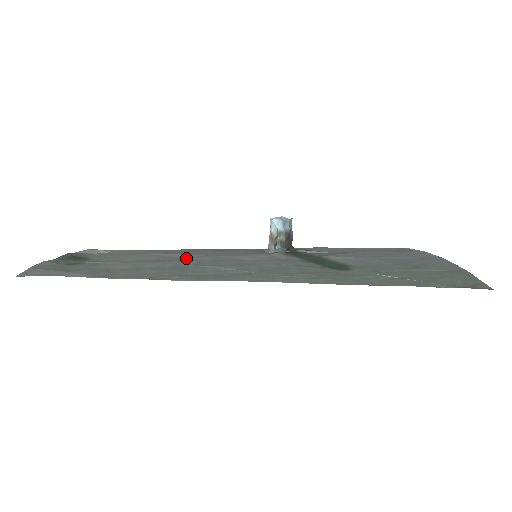
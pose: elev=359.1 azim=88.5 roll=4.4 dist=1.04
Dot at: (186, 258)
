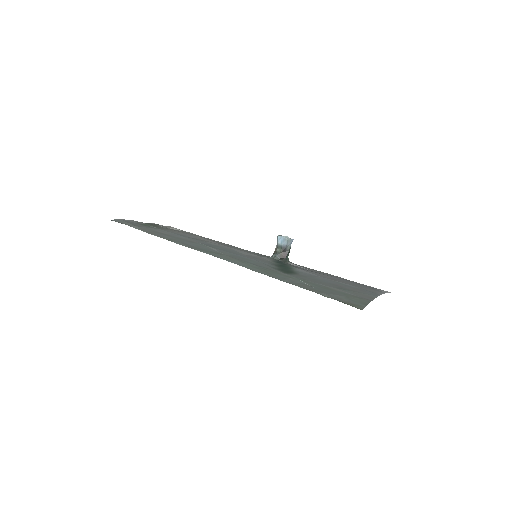
Dot at: (207, 241)
